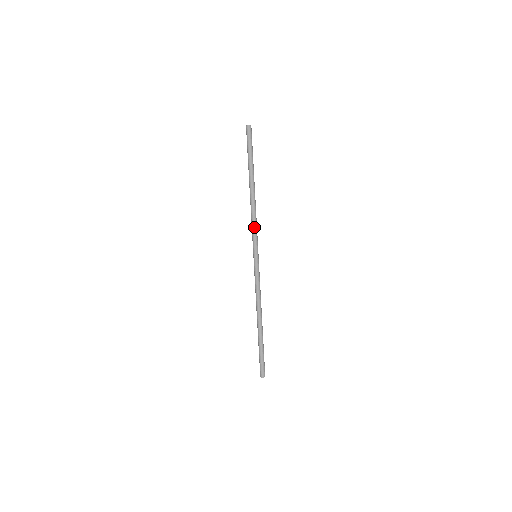
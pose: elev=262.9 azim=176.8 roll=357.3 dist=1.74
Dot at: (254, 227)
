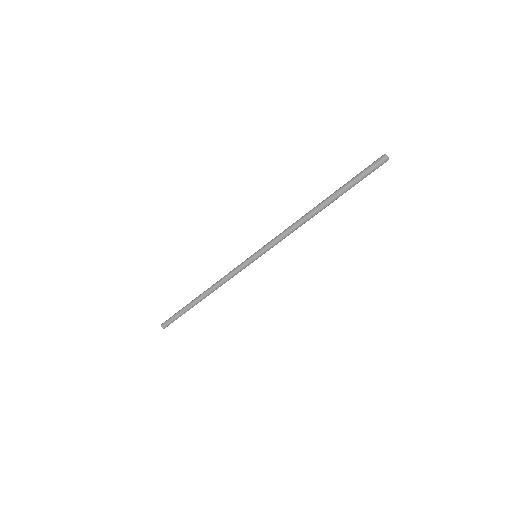
Dot at: (281, 237)
